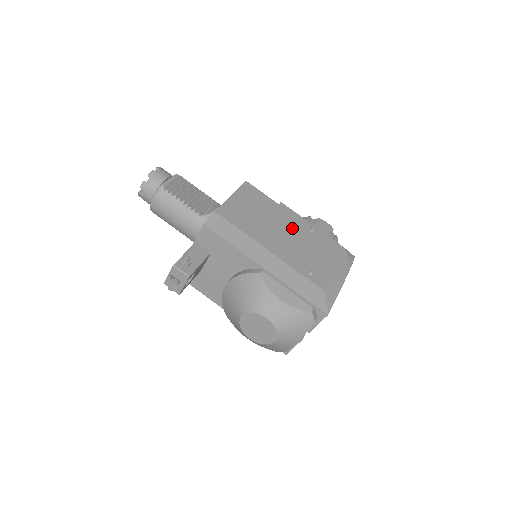
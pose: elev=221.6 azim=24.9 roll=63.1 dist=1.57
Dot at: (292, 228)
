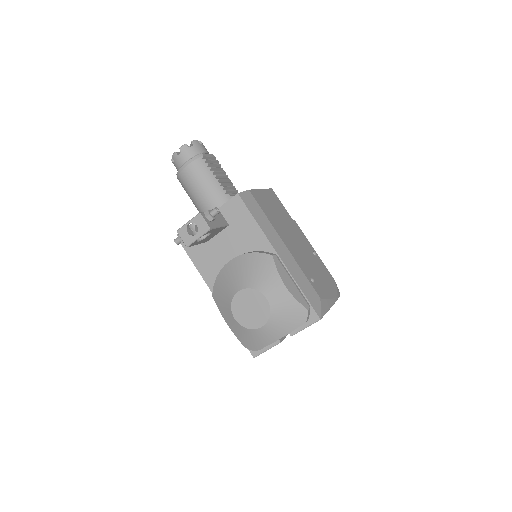
Dot at: (301, 241)
